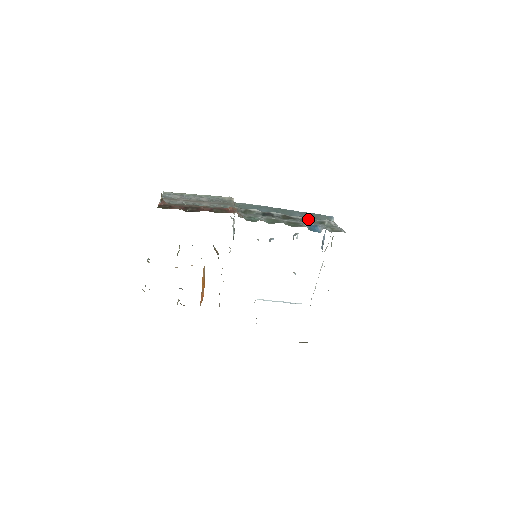
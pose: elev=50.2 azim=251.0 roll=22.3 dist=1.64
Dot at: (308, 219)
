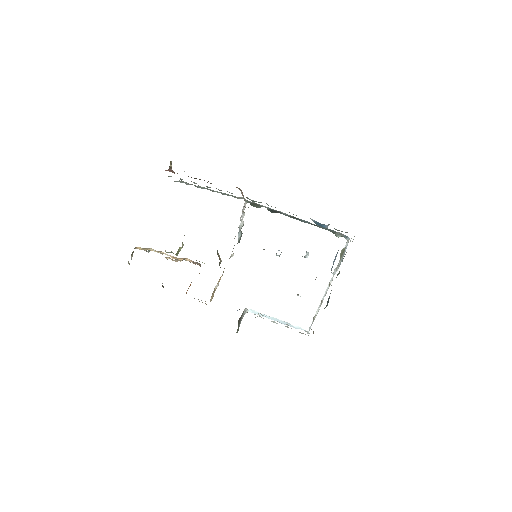
Dot at: (319, 226)
